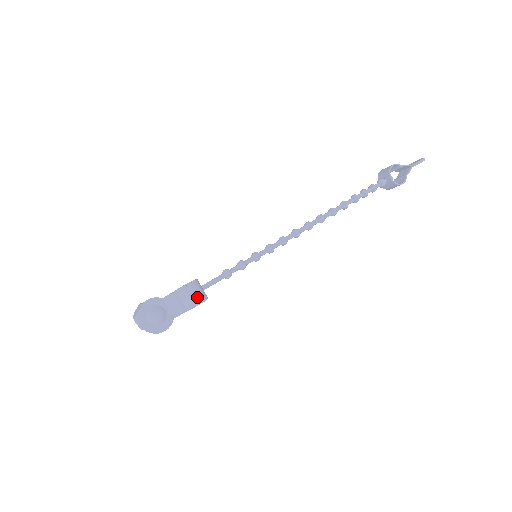
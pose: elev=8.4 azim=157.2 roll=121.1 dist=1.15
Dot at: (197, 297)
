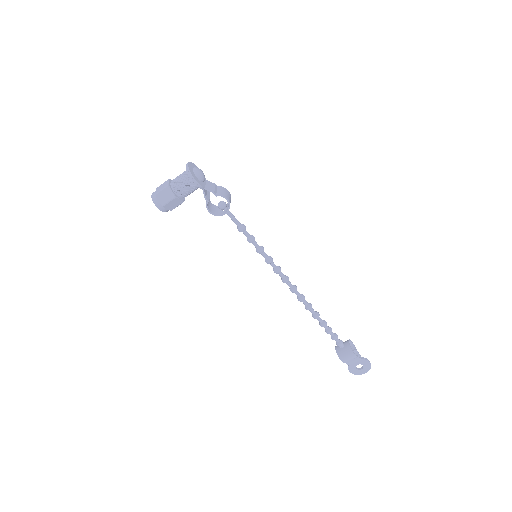
Dot at: (229, 197)
